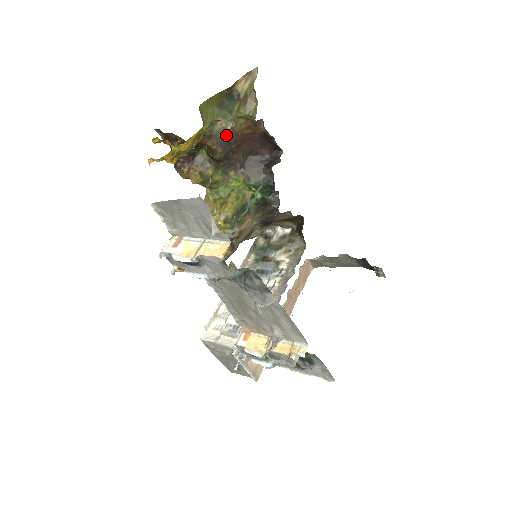
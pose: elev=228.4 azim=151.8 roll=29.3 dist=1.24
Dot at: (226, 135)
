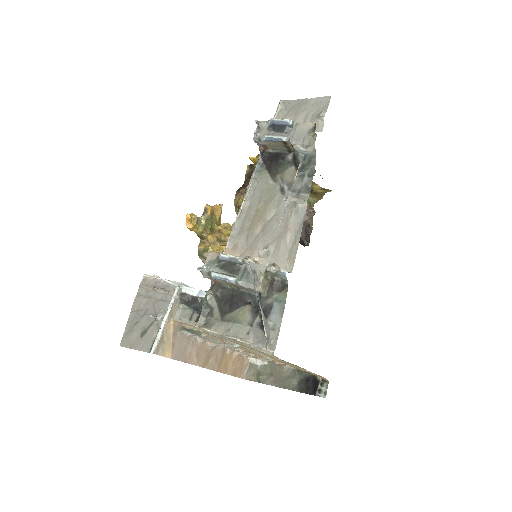
Dot at: occluded
